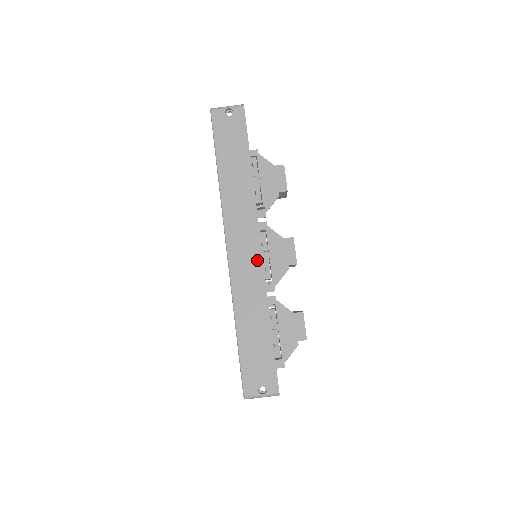
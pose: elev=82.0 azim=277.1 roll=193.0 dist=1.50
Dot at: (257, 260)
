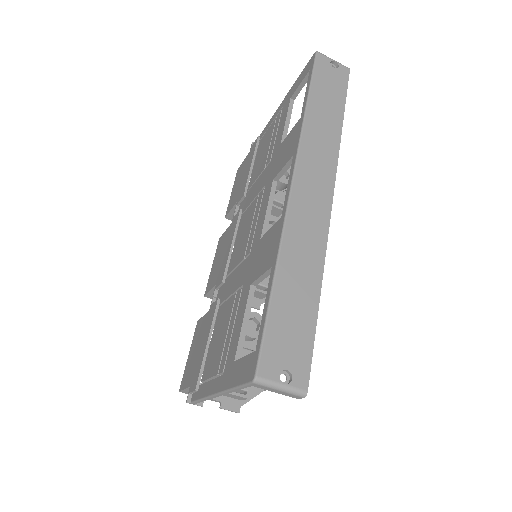
Dot at: (324, 210)
